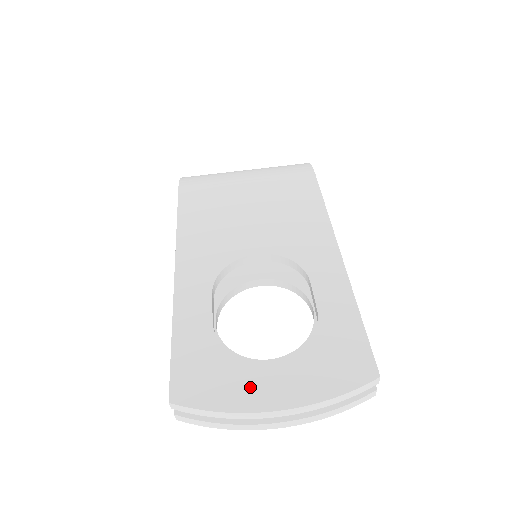
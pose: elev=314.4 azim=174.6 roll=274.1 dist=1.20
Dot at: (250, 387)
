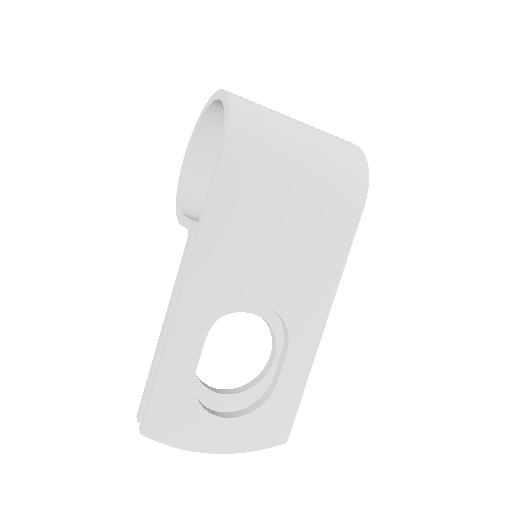
Dot at: (203, 434)
